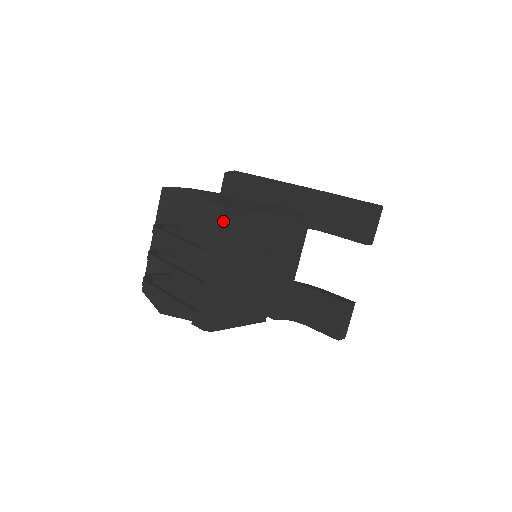
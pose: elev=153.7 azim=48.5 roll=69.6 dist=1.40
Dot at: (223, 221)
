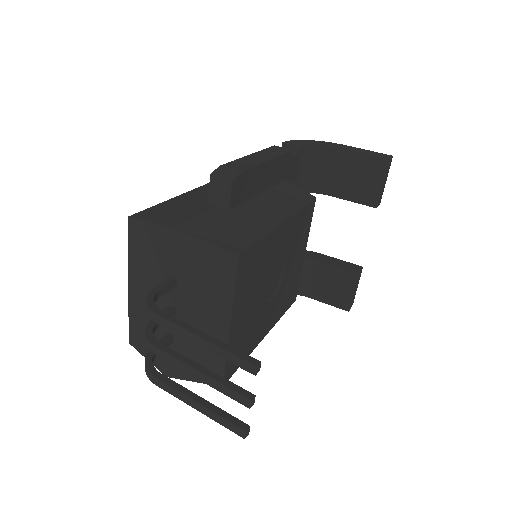
Dot at: (239, 270)
